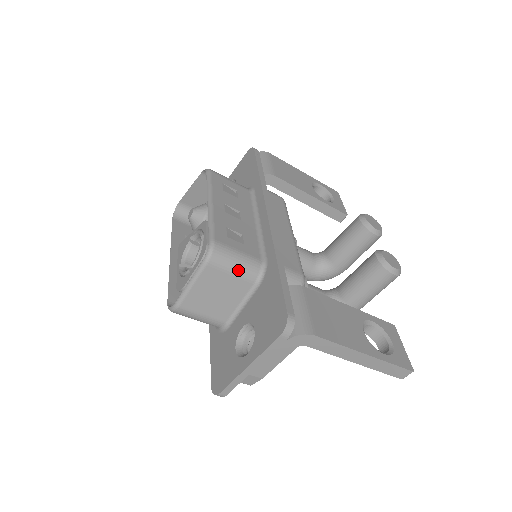
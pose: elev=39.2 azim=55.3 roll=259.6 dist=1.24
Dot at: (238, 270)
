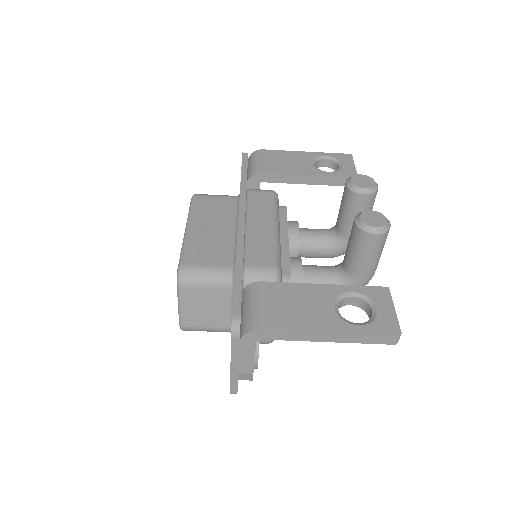
Dot at: (210, 283)
